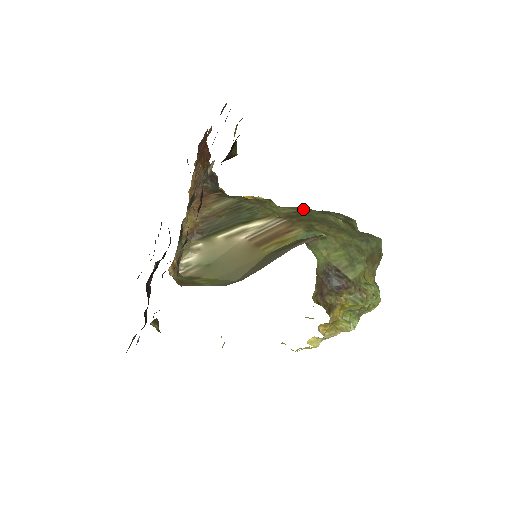
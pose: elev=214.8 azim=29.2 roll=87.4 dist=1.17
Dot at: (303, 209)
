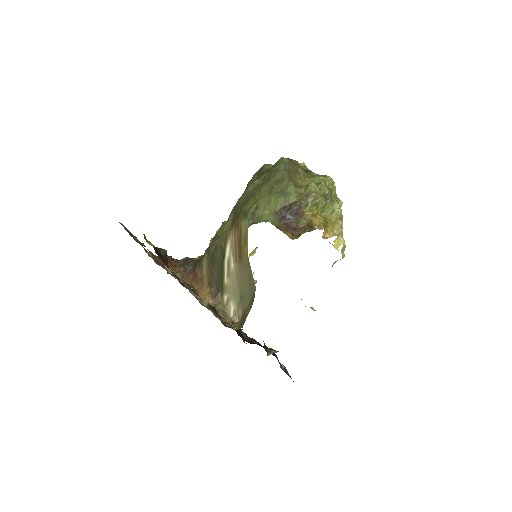
Dot at: (235, 207)
